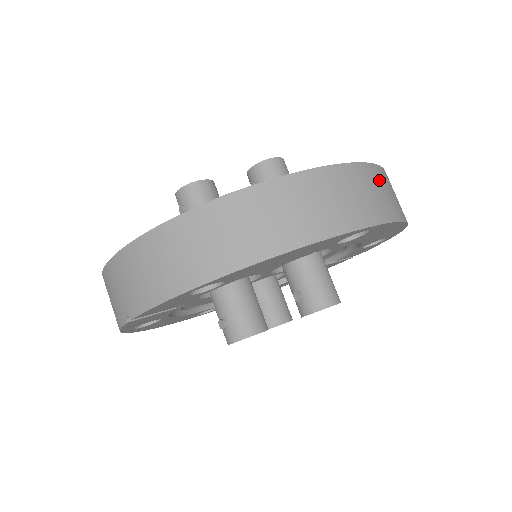
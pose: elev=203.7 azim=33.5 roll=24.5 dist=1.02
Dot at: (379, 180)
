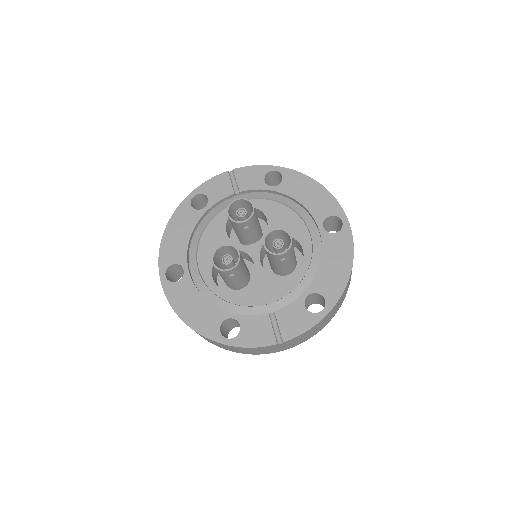
Dot at: occluded
